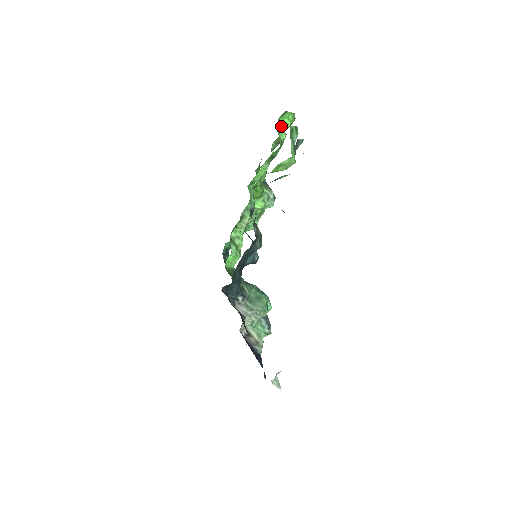
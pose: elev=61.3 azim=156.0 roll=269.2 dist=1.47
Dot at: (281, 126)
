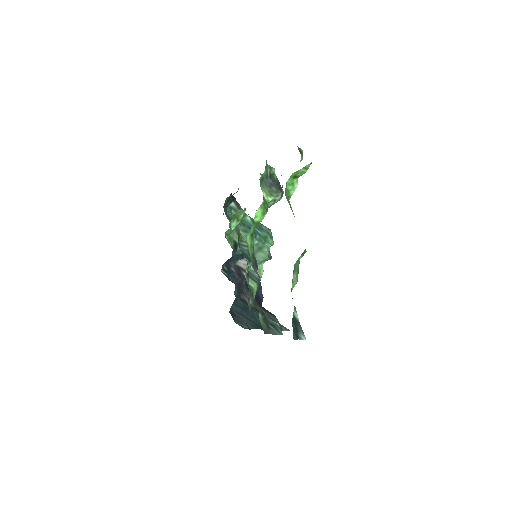
Dot at: (293, 177)
